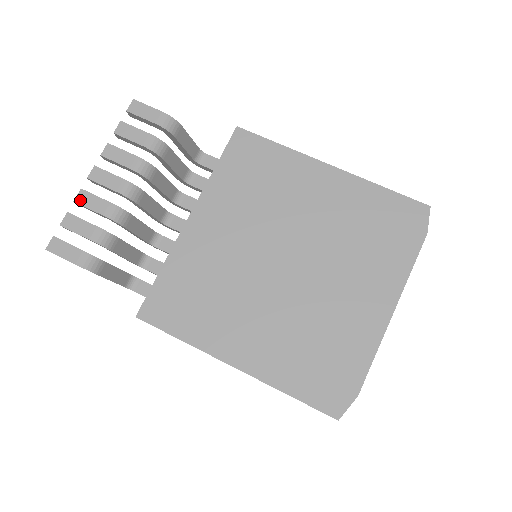
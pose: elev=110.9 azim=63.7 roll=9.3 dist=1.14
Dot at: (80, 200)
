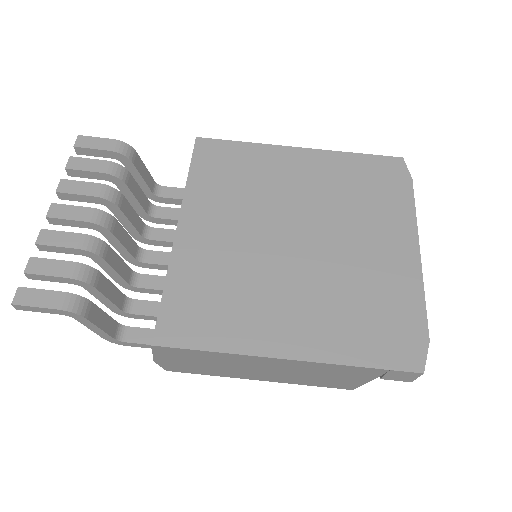
Dot at: (43, 240)
